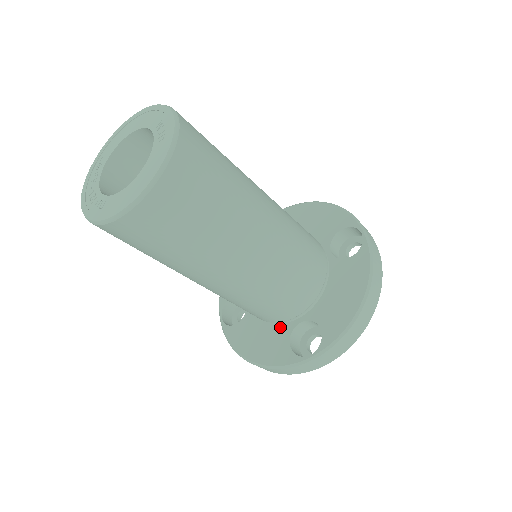
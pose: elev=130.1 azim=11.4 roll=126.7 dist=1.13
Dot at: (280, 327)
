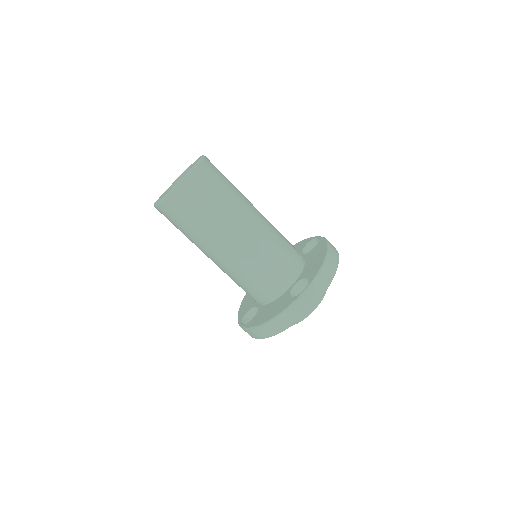
Dot at: occluded
